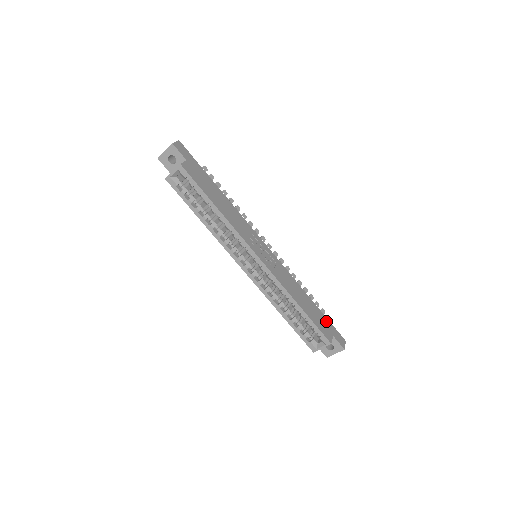
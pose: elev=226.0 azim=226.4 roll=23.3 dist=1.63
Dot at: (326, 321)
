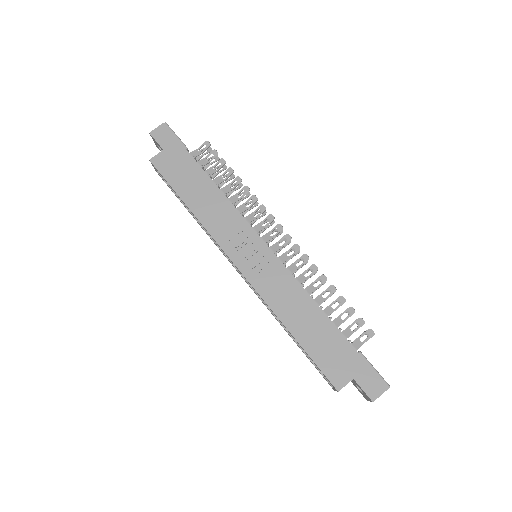
Dot at: (350, 354)
